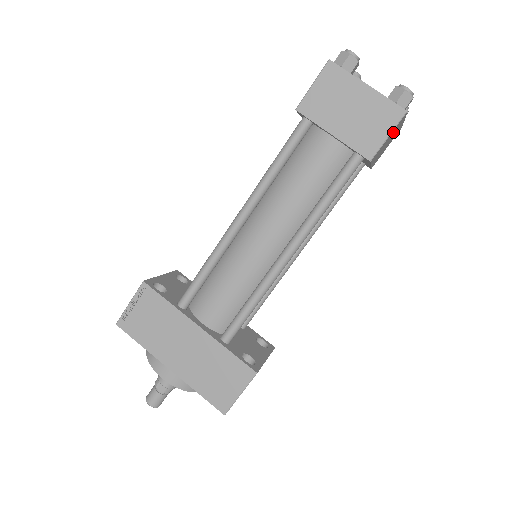
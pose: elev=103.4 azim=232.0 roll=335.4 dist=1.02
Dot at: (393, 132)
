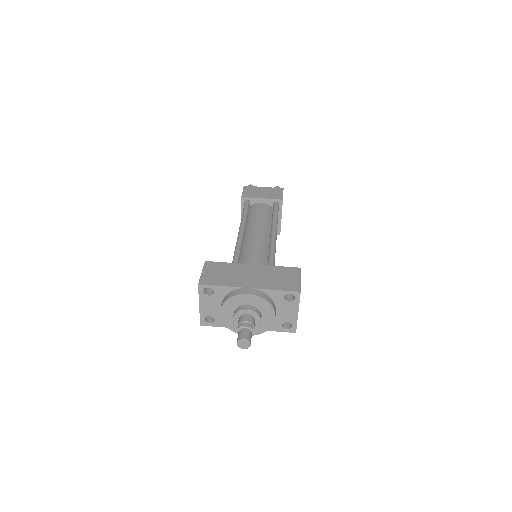
Dot at: occluded
